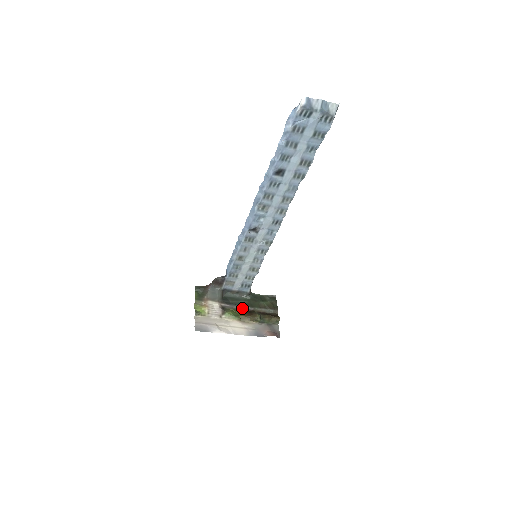
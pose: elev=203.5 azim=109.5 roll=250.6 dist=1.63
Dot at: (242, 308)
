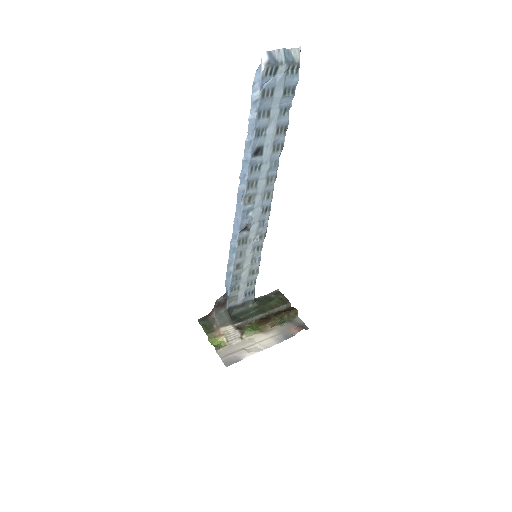
Dot at: (256, 318)
